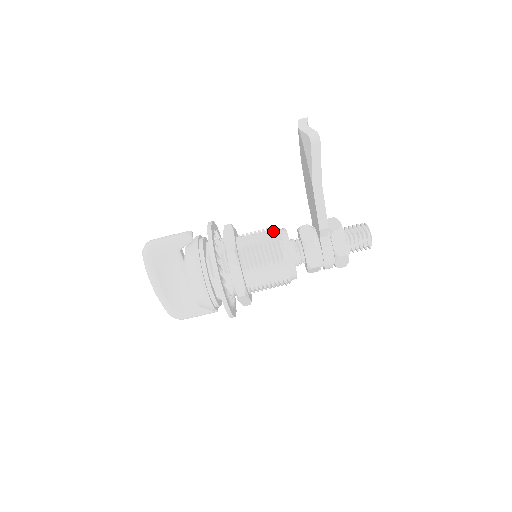
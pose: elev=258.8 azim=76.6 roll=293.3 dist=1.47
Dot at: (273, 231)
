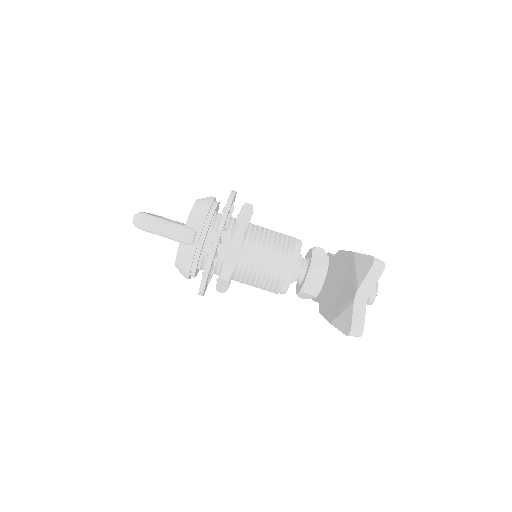
Dot at: (284, 258)
